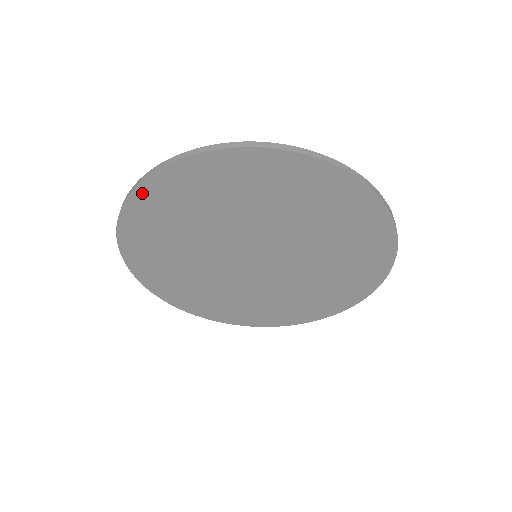
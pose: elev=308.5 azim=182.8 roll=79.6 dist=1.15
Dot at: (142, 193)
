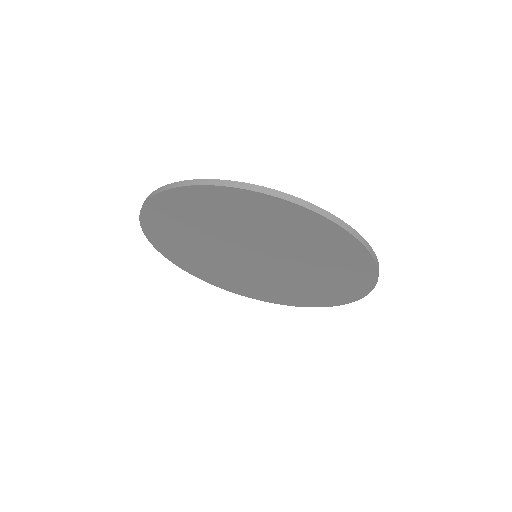
Dot at: (147, 213)
